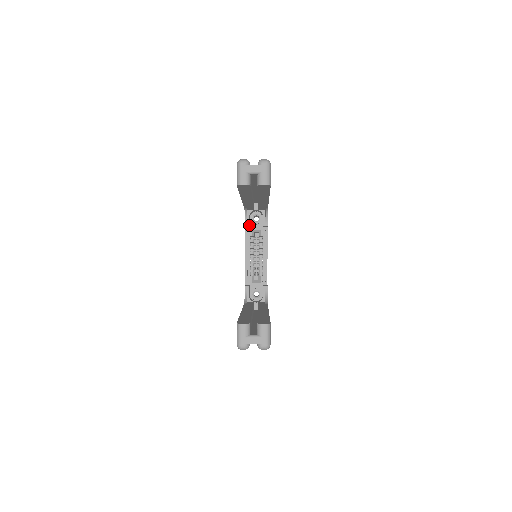
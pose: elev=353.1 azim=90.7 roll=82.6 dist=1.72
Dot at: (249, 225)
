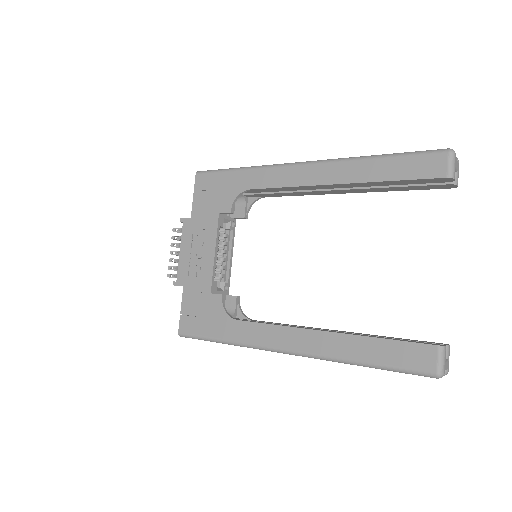
Dot at: occluded
